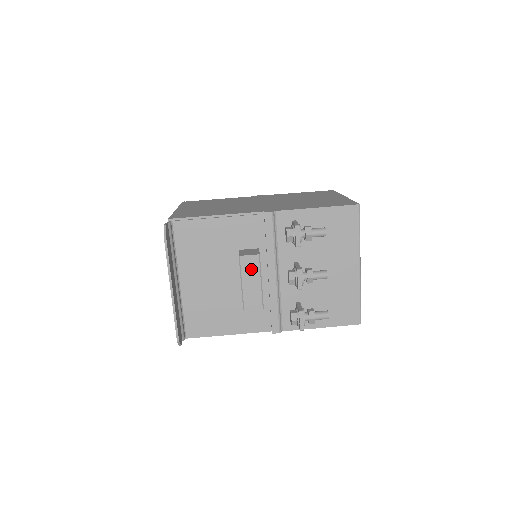
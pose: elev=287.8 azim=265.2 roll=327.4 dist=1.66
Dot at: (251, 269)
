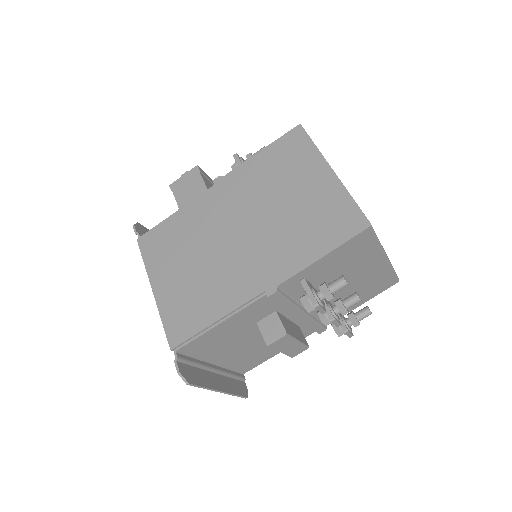
Dot at: (284, 343)
